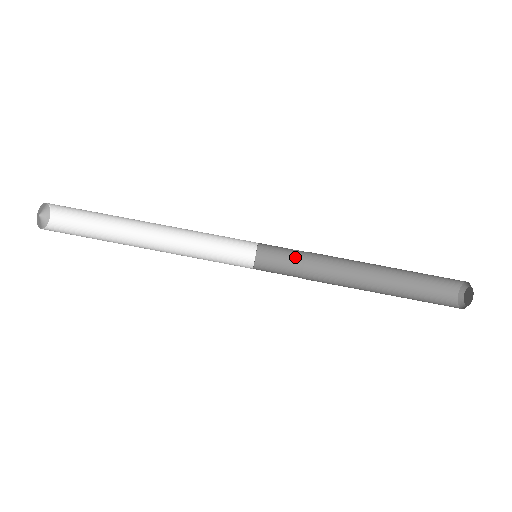
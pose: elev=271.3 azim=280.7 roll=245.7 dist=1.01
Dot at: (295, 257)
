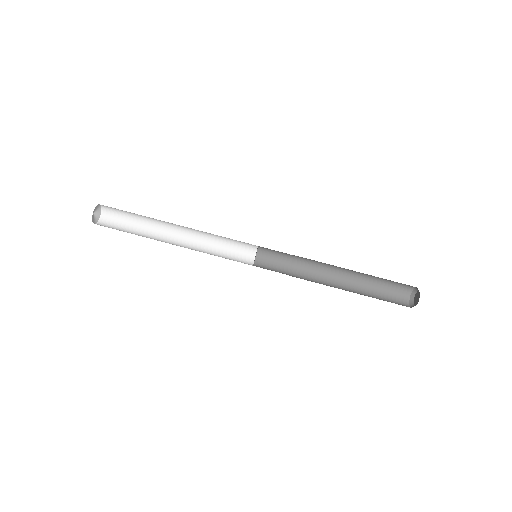
Dot at: (287, 255)
